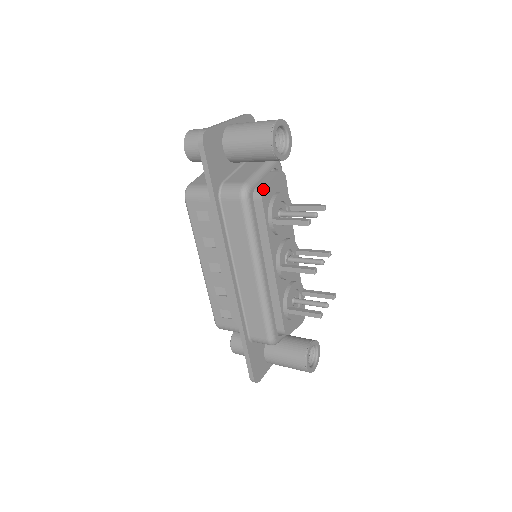
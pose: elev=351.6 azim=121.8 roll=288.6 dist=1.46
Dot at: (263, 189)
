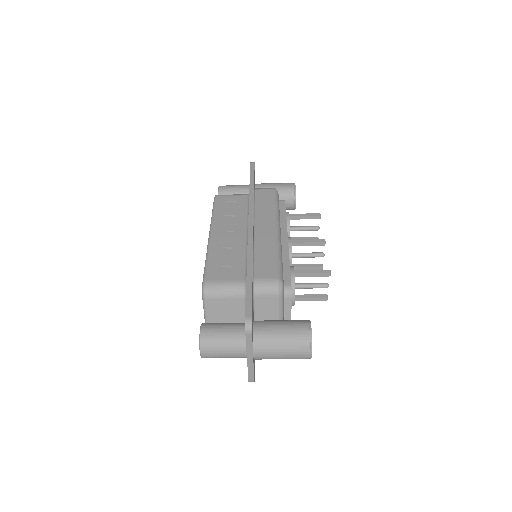
Dot at: occluded
